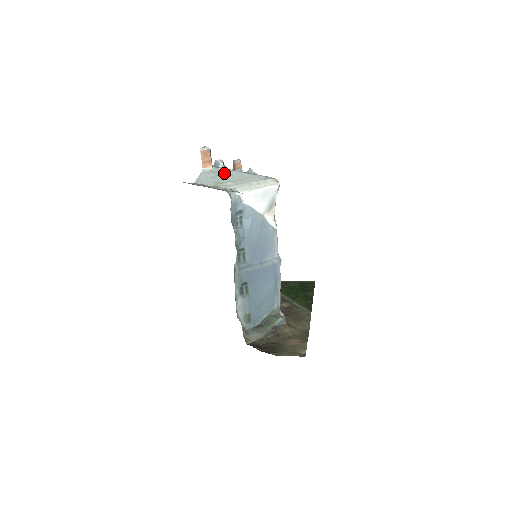
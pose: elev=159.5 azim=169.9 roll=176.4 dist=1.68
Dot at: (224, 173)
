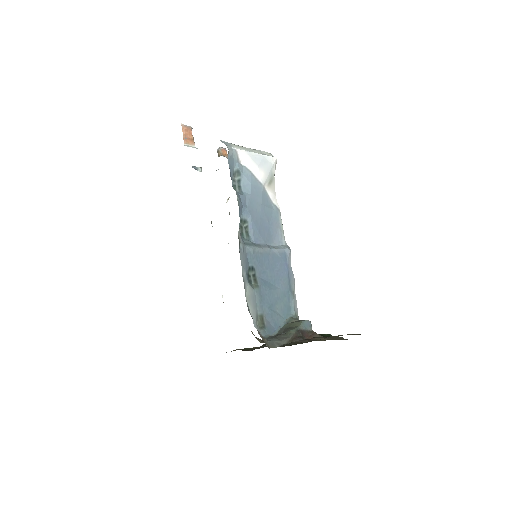
Dot at: occluded
